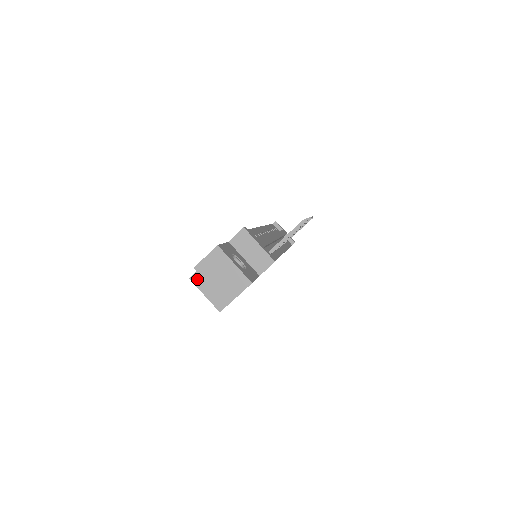
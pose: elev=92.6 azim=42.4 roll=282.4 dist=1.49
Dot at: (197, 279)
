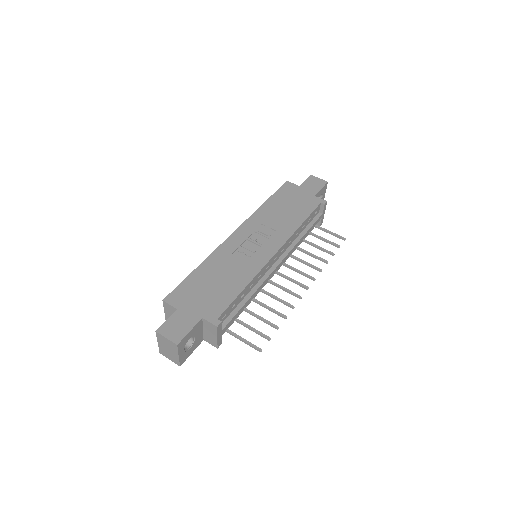
Dot at: (167, 306)
